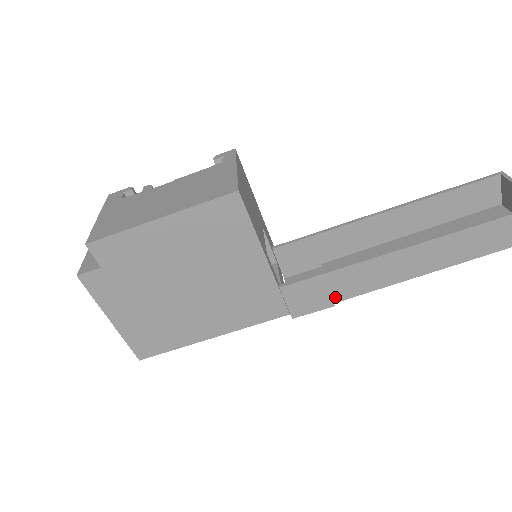
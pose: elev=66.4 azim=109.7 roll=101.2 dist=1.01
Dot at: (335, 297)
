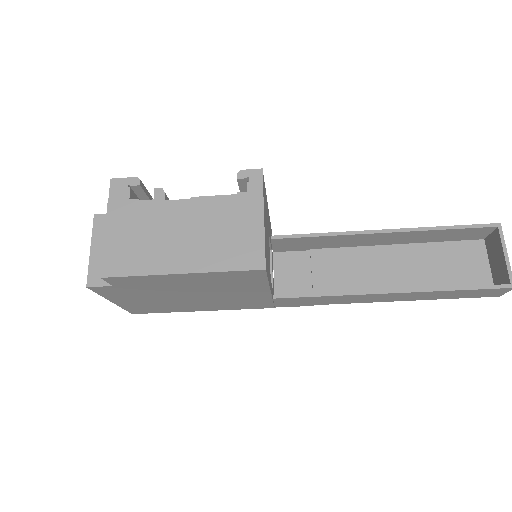
Dot at: (317, 303)
